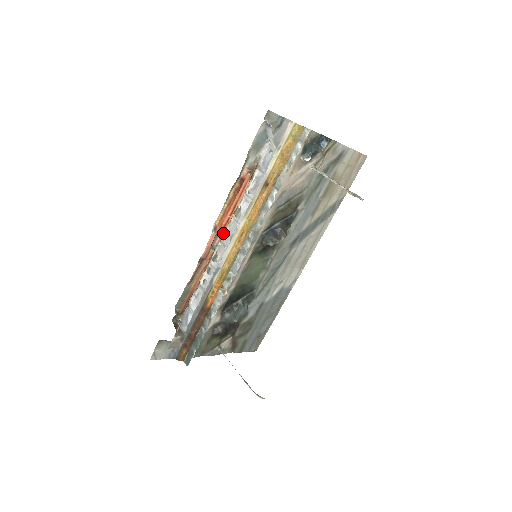
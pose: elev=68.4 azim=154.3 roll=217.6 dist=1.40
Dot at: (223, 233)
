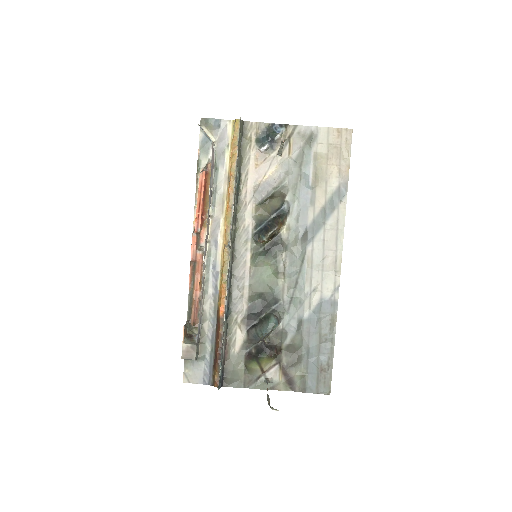
Dot at: (205, 233)
